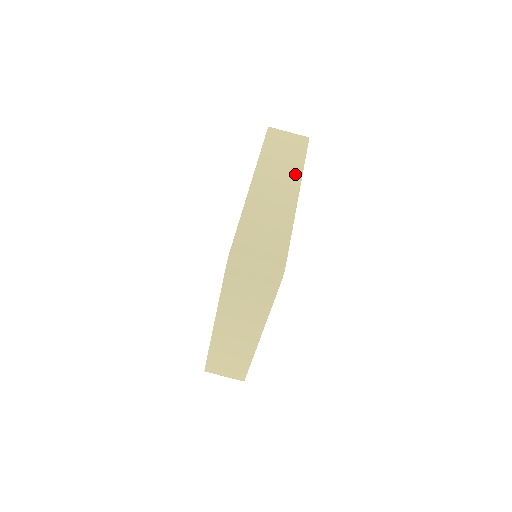
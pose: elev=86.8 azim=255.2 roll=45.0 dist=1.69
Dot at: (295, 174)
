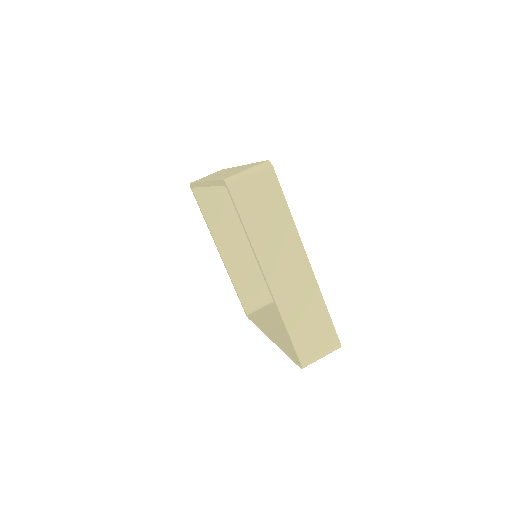
Dot at: occluded
